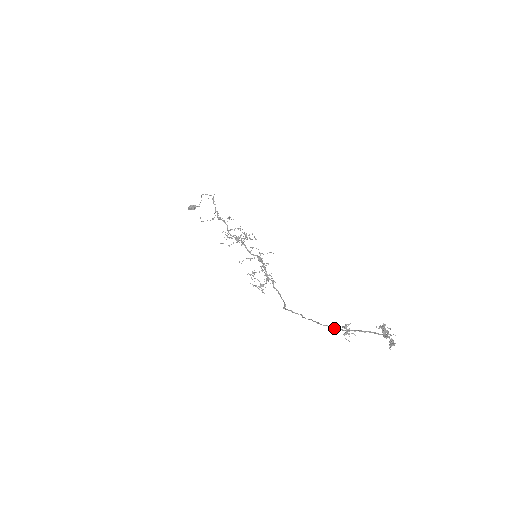
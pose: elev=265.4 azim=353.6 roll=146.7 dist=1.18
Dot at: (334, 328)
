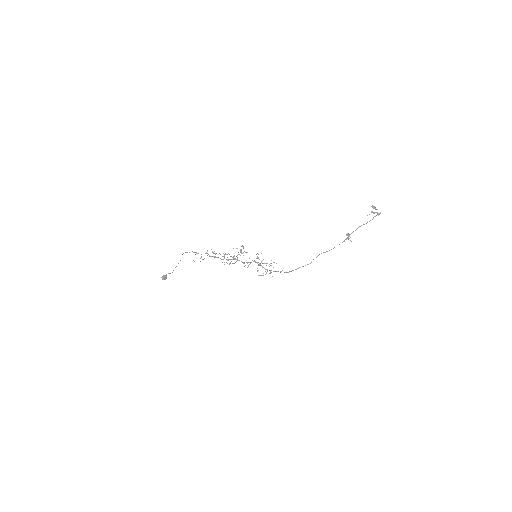
Dot at: (339, 244)
